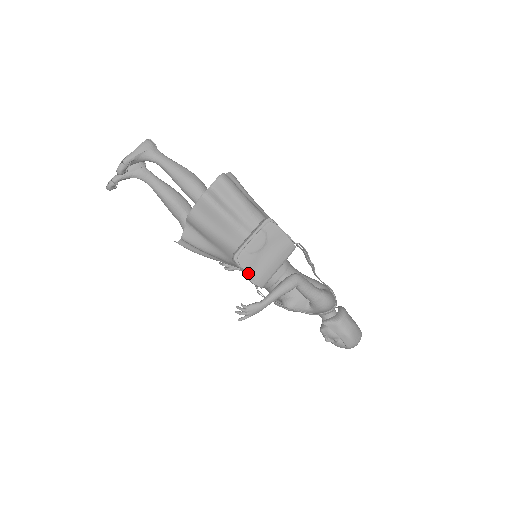
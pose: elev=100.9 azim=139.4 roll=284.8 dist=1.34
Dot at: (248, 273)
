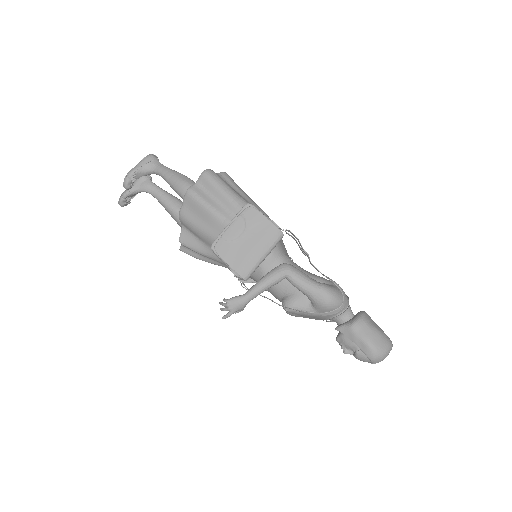
Dot at: (227, 262)
